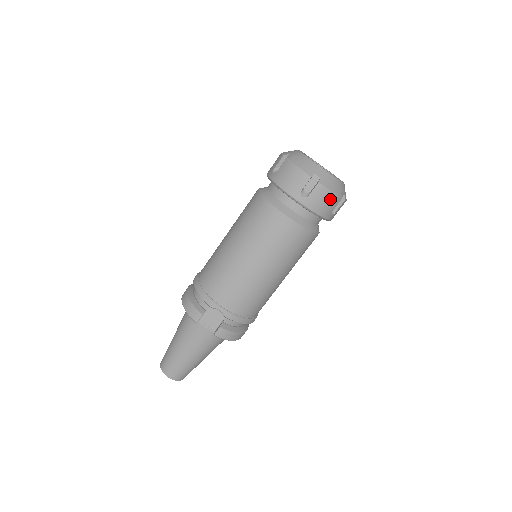
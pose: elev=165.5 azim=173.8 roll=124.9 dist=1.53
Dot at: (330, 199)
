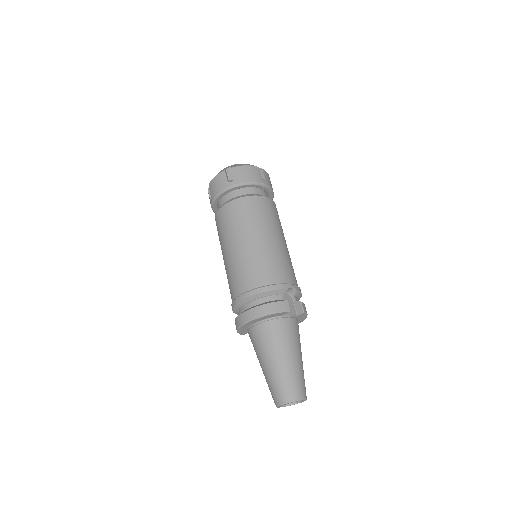
Dot at: occluded
